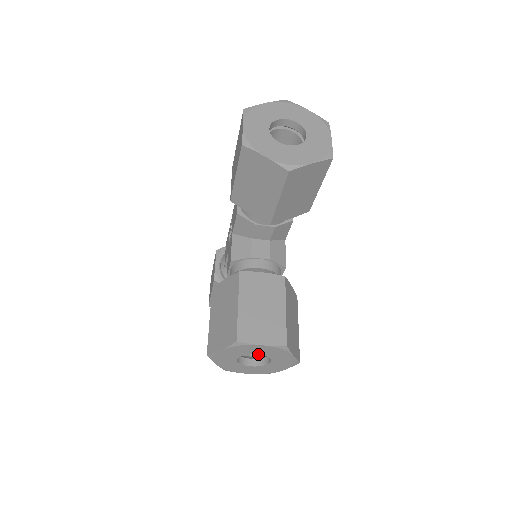
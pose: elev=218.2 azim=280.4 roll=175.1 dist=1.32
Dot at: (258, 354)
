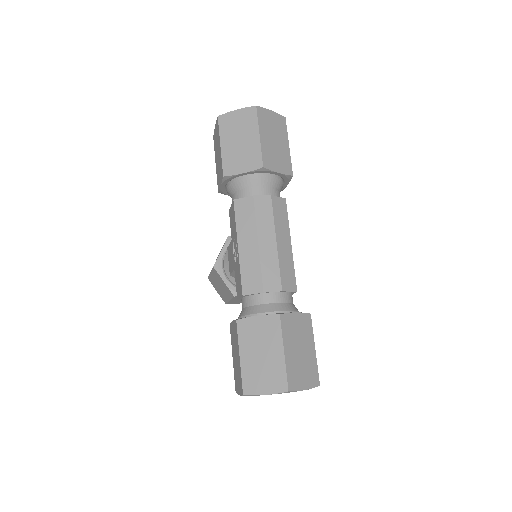
Dot at: occluded
